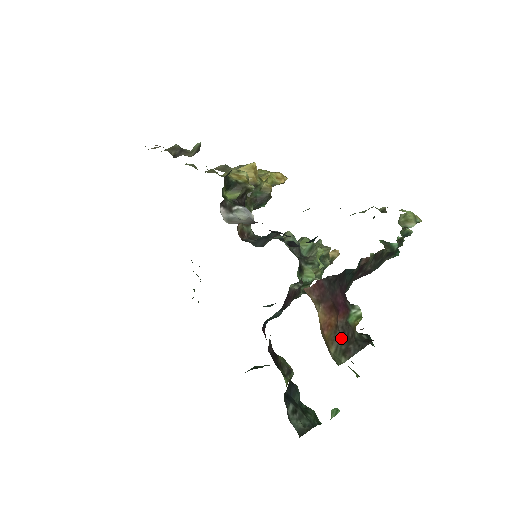
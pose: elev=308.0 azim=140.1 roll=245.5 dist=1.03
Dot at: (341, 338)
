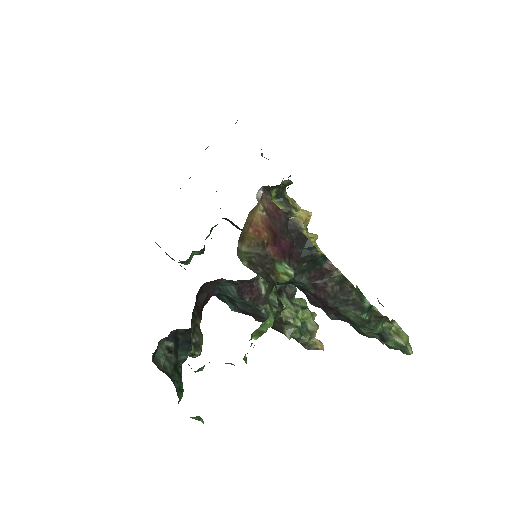
Dot at: (259, 255)
